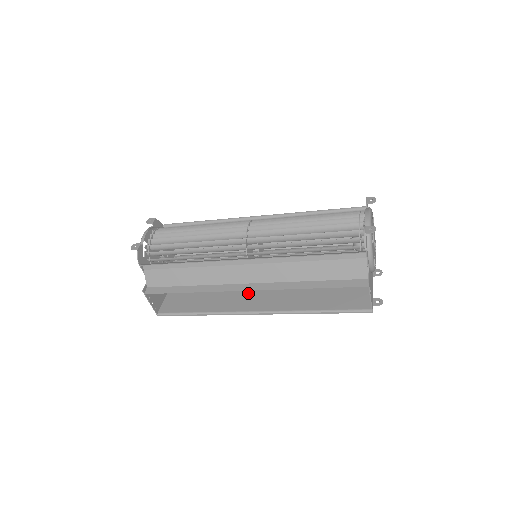
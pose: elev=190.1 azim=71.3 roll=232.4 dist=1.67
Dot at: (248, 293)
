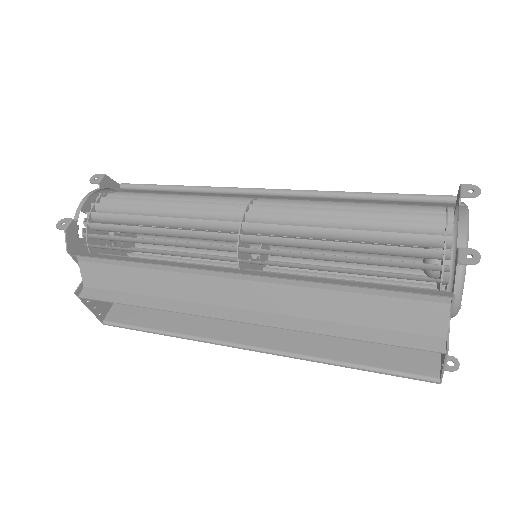
Dot at: occluded
